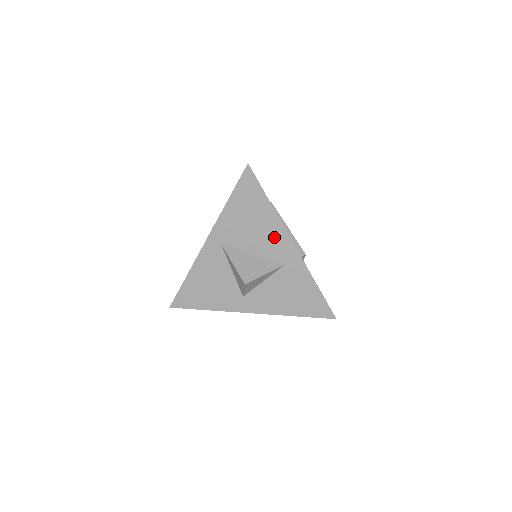
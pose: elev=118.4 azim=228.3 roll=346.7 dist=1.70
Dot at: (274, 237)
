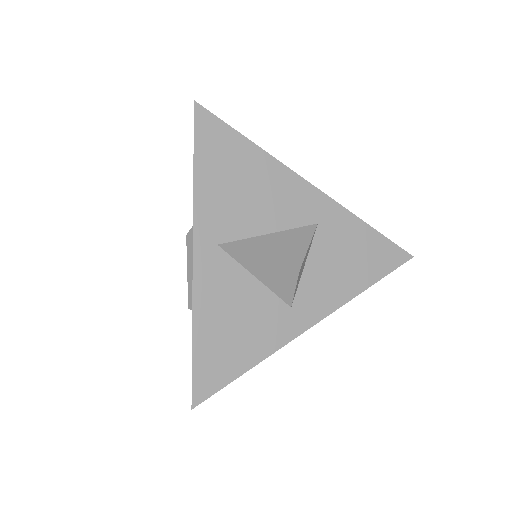
Dot at: (284, 191)
